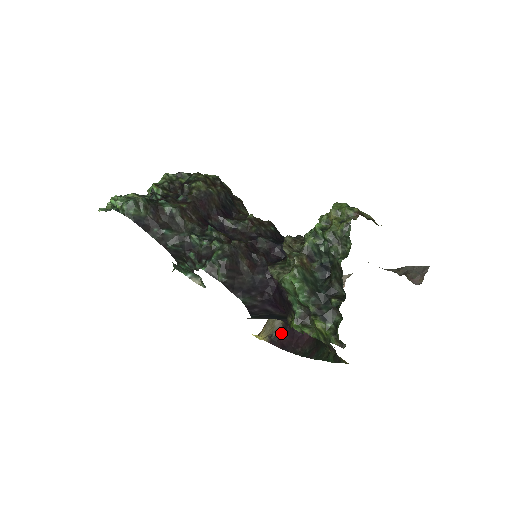
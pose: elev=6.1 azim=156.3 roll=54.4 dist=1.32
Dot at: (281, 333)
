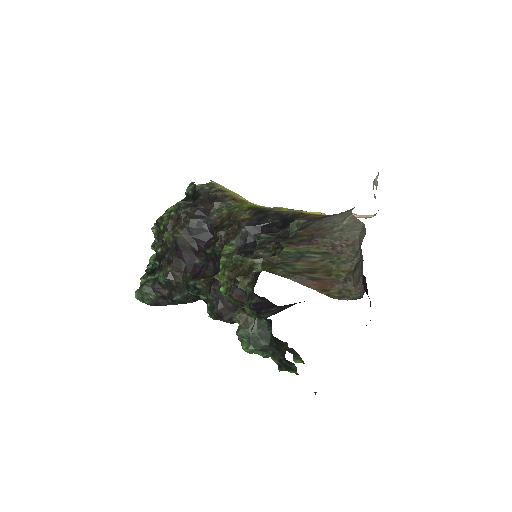
Dot at: occluded
